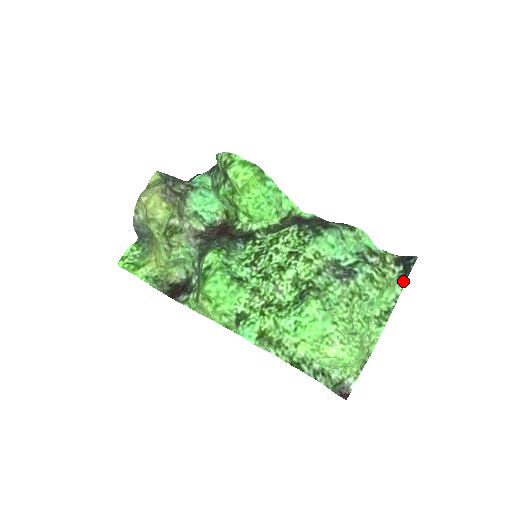
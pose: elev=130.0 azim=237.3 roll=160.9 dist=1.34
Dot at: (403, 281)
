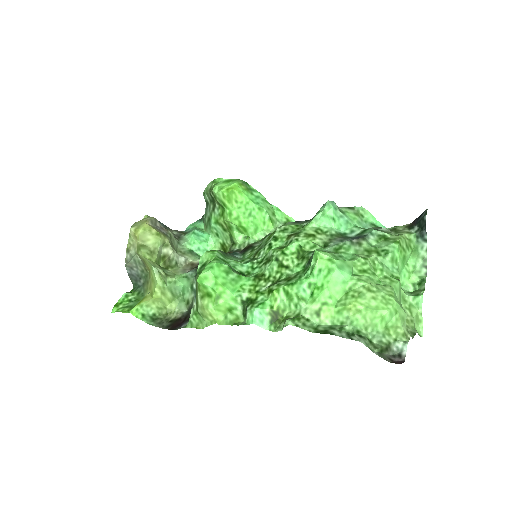
Dot at: (423, 240)
